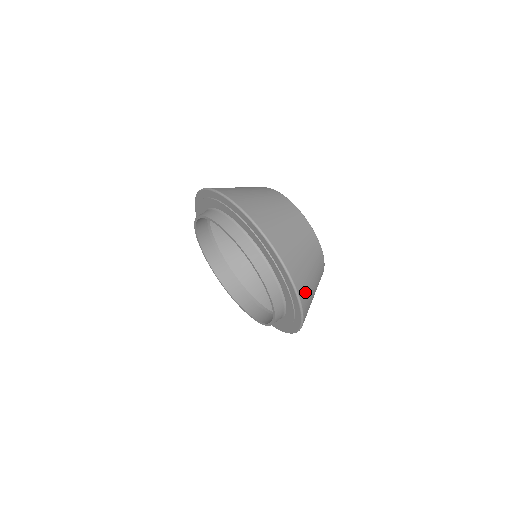
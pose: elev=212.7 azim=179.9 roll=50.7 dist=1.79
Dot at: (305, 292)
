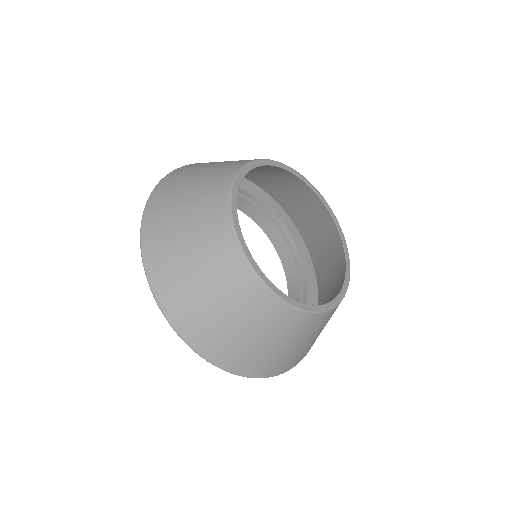
Dot at: (273, 366)
